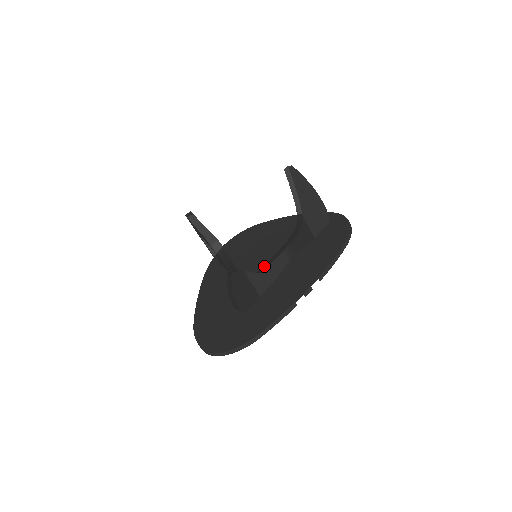
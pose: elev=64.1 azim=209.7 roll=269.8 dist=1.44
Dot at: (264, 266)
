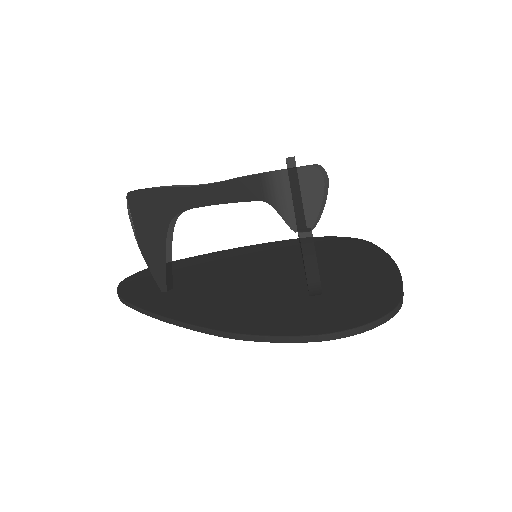
Dot at: occluded
